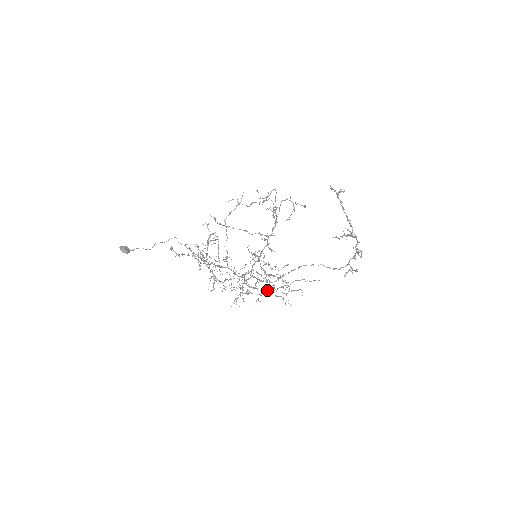
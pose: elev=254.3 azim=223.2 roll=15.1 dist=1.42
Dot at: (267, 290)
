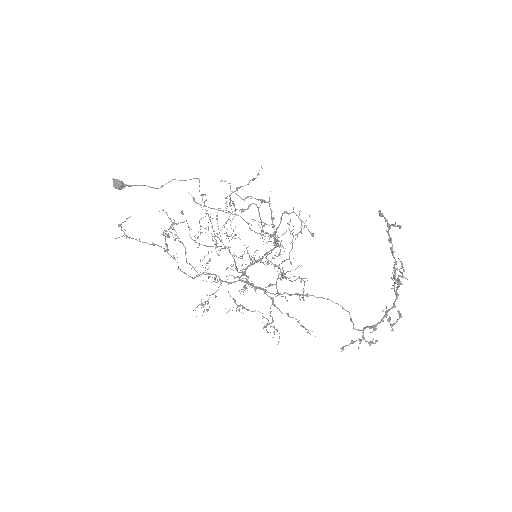
Dot at: occluded
